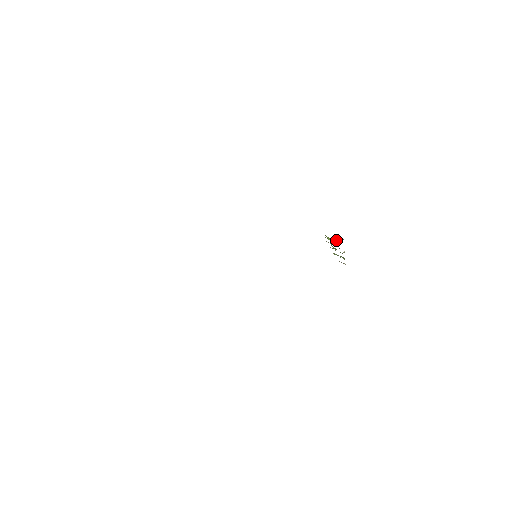
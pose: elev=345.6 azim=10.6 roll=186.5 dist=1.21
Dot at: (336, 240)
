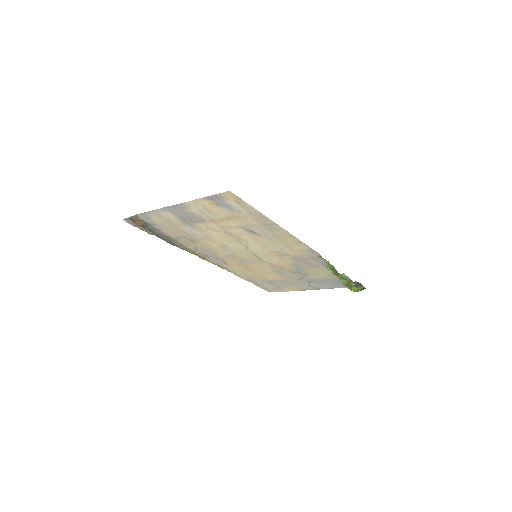
Dot at: (356, 288)
